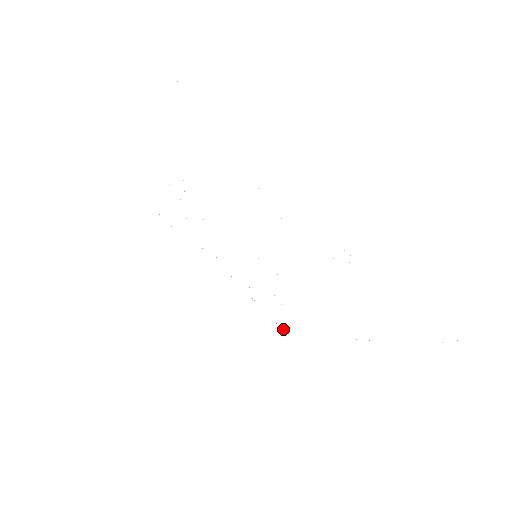
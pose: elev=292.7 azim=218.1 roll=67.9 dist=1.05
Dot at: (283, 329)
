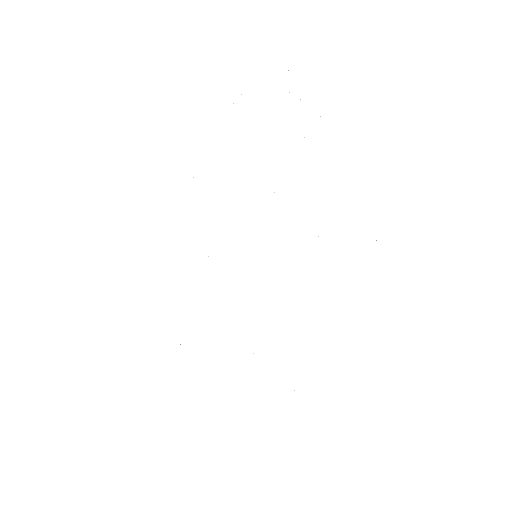
Dot at: occluded
